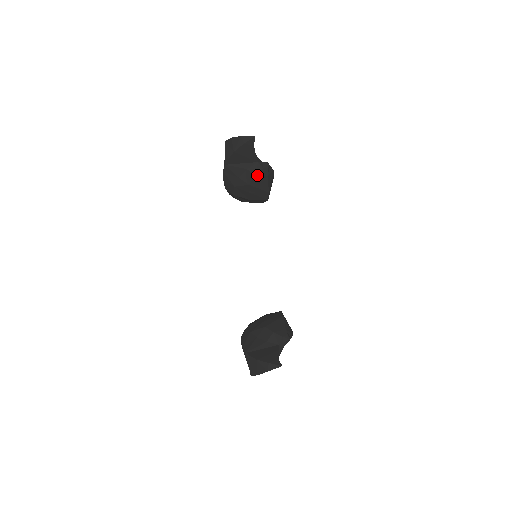
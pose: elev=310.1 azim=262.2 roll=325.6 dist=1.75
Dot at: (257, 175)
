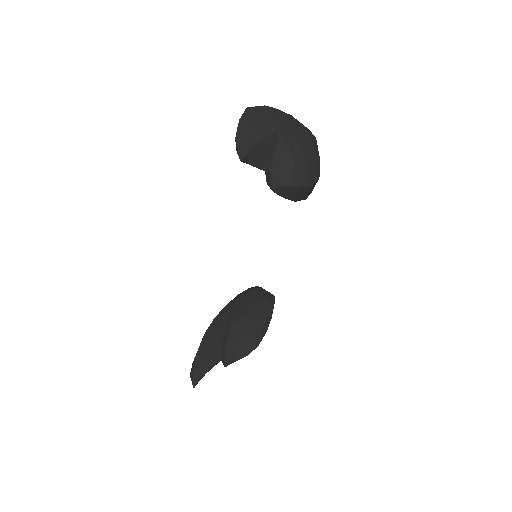
Dot at: occluded
